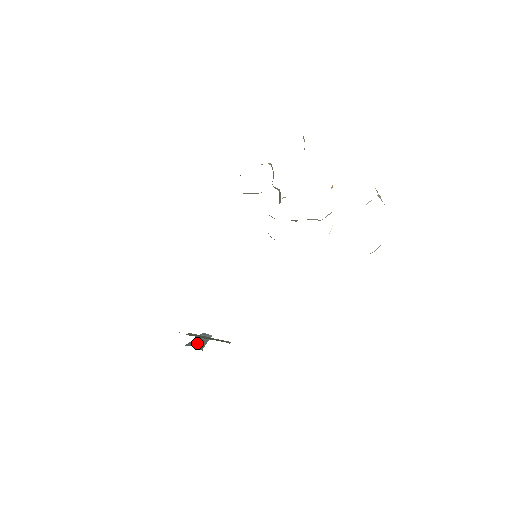
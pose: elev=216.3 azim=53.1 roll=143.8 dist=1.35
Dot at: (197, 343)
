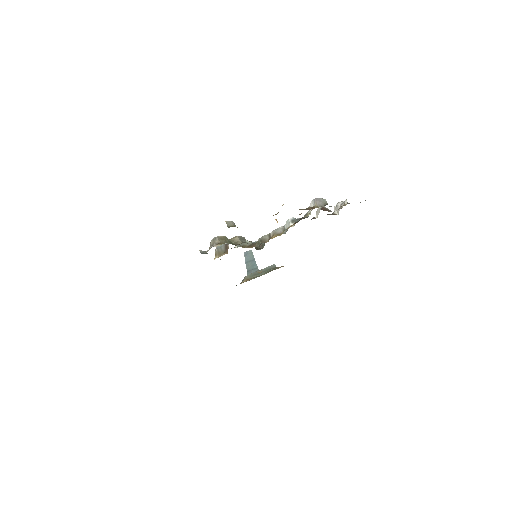
Dot at: (251, 268)
